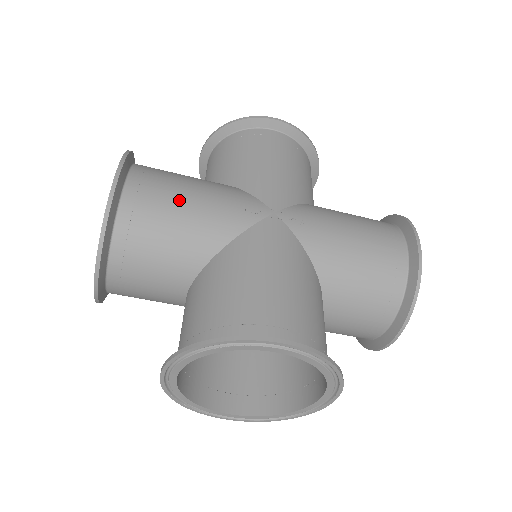
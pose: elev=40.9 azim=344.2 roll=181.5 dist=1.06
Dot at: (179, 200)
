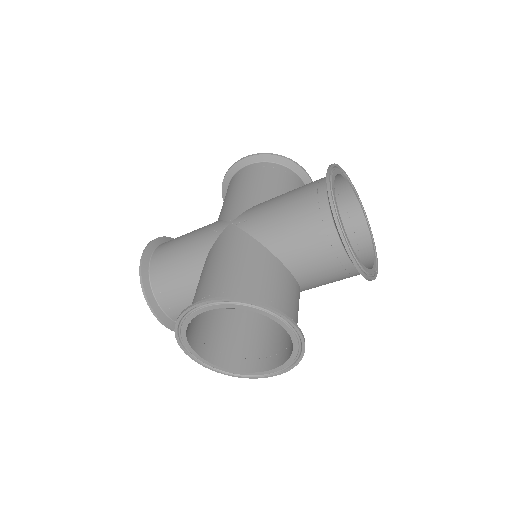
Dot at: (176, 250)
